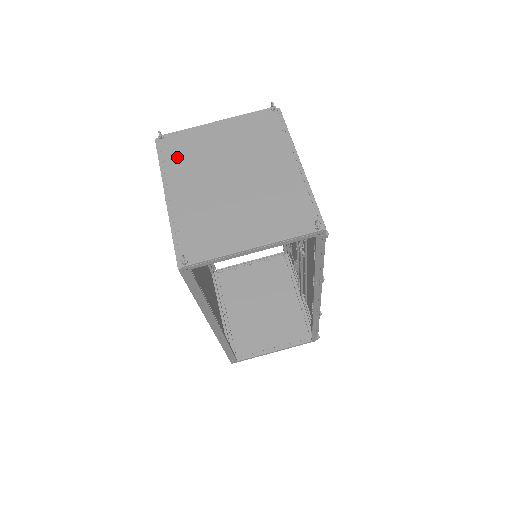
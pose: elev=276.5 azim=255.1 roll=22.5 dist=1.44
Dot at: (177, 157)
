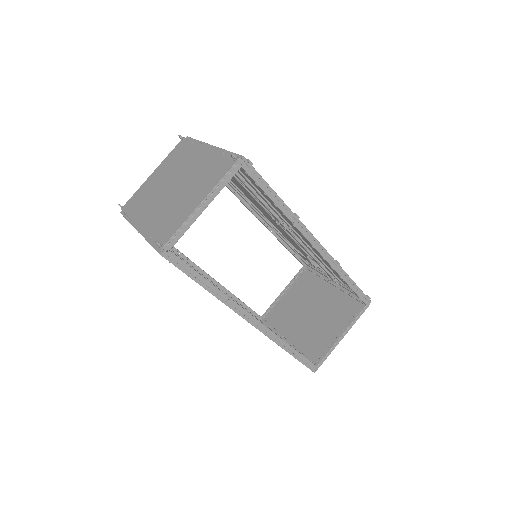
Dot at: (136, 207)
